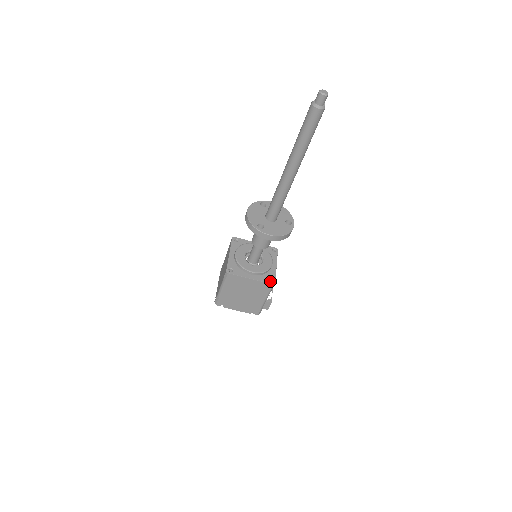
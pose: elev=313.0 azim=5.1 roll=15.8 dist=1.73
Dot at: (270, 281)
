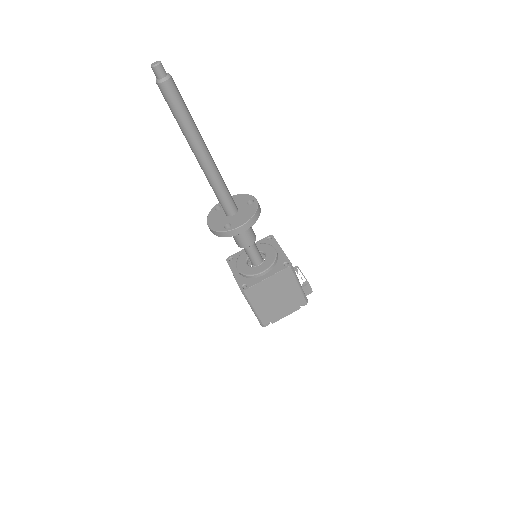
Dot at: occluded
